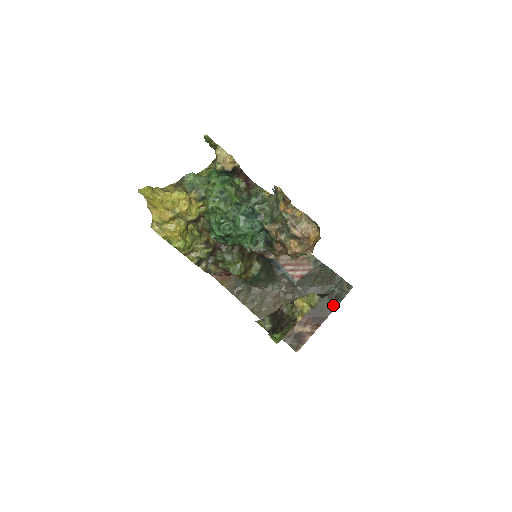
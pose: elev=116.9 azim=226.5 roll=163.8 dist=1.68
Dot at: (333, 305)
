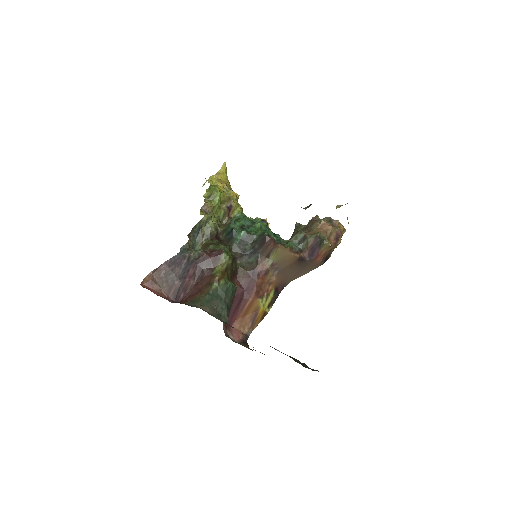
Dot at: occluded
